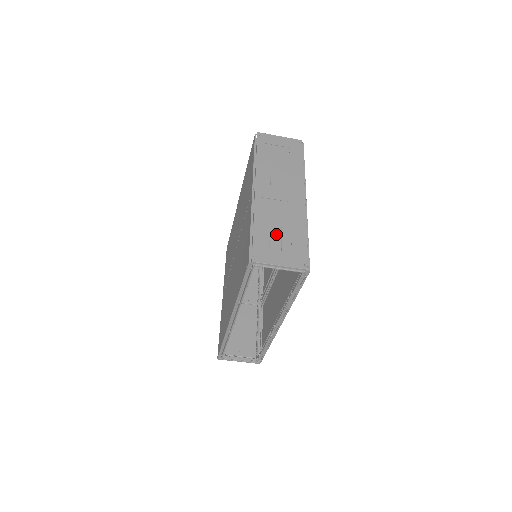
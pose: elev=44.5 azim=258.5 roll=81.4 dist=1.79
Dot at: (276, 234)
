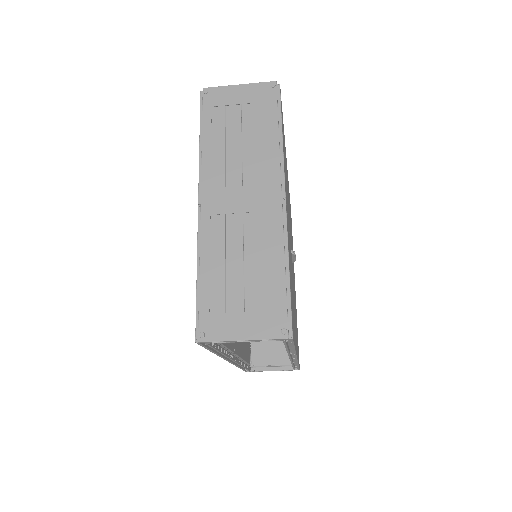
Dot at: (235, 280)
